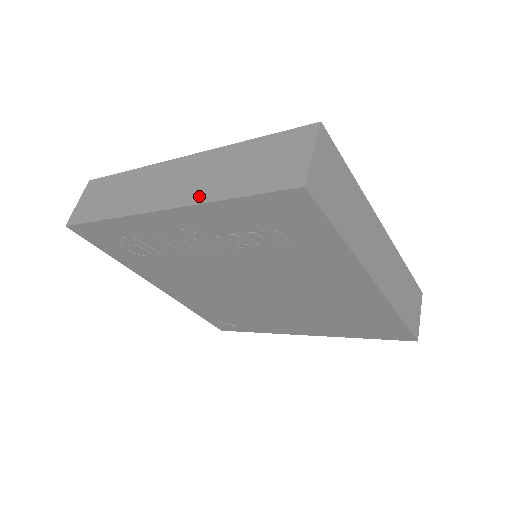
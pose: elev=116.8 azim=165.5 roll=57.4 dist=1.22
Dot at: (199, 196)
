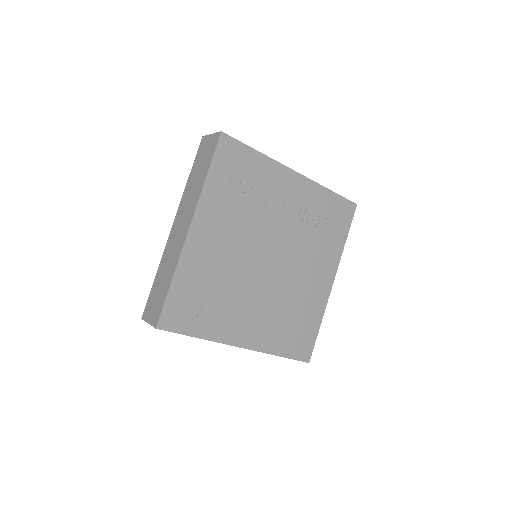
Dot at: occluded
